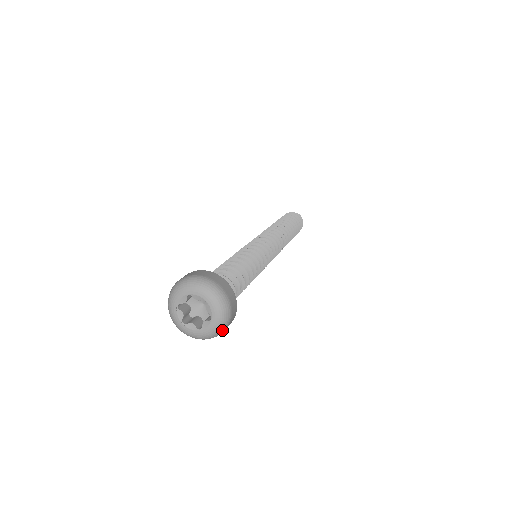
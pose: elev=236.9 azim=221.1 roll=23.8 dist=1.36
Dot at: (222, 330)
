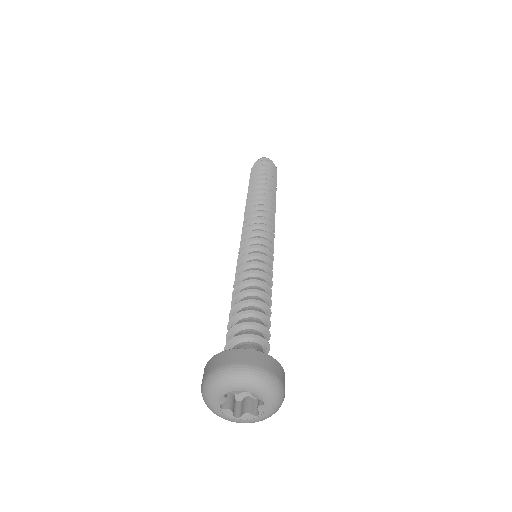
Dot at: occluded
